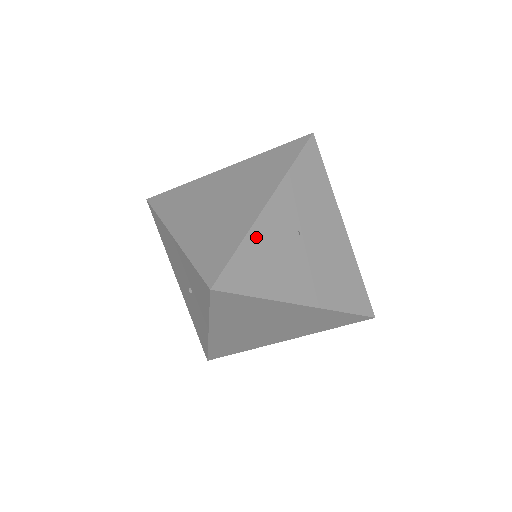
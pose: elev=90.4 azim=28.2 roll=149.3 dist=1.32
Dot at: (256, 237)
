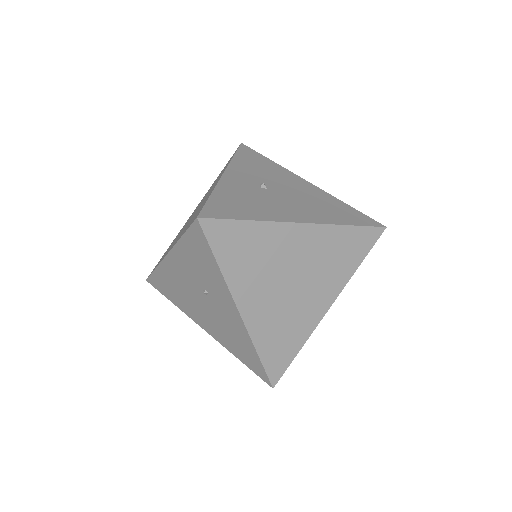
Dot at: (224, 190)
